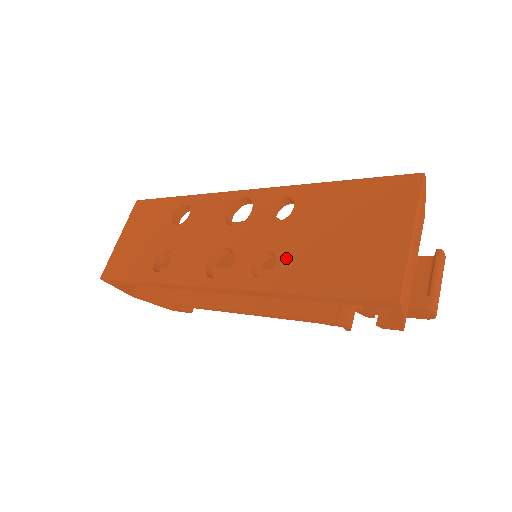
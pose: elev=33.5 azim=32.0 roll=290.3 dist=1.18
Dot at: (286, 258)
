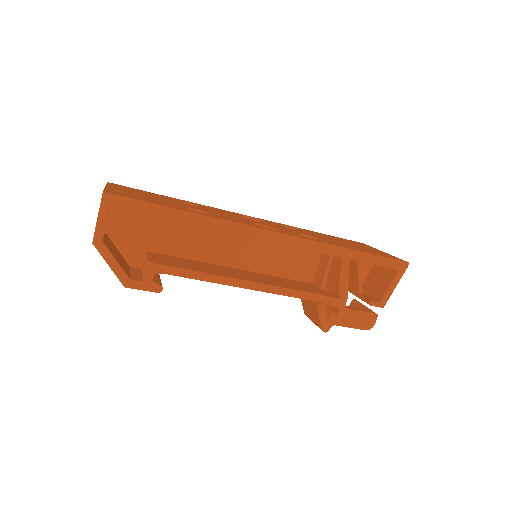
Dot at: (322, 239)
